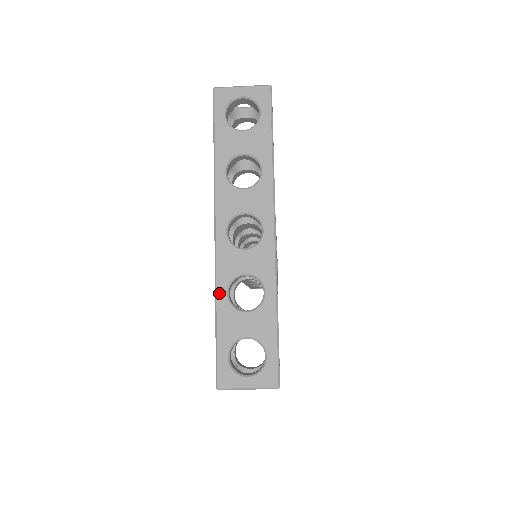
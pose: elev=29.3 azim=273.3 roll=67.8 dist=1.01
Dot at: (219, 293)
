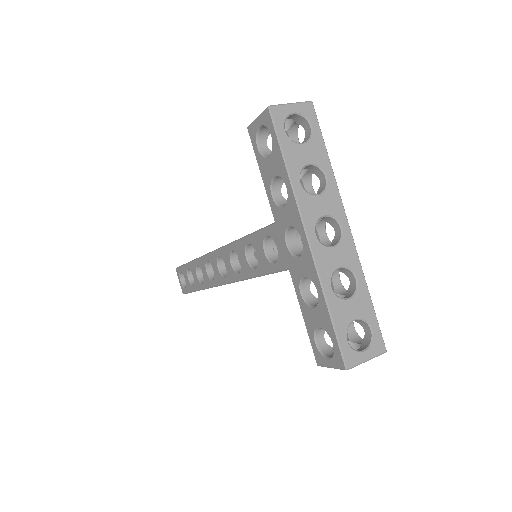
Dot at: (326, 289)
